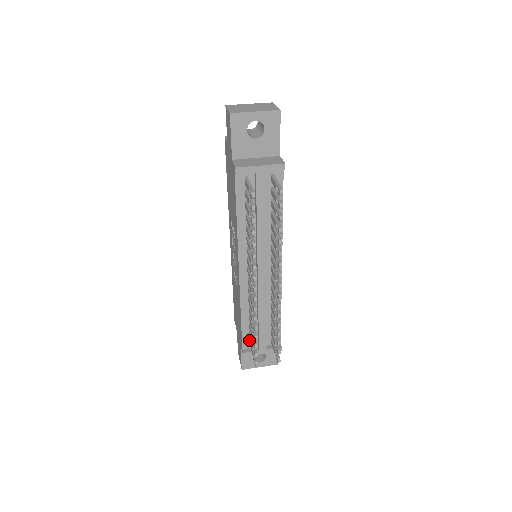
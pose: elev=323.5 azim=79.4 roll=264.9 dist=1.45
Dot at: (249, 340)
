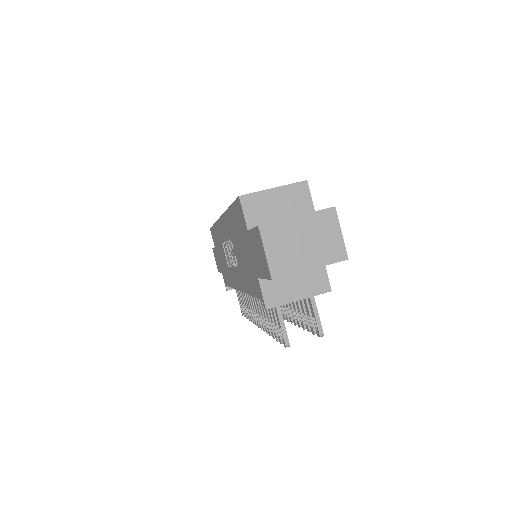
Dot at: occluded
